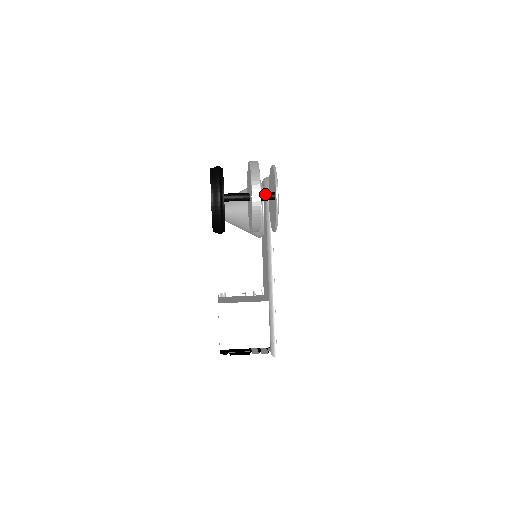
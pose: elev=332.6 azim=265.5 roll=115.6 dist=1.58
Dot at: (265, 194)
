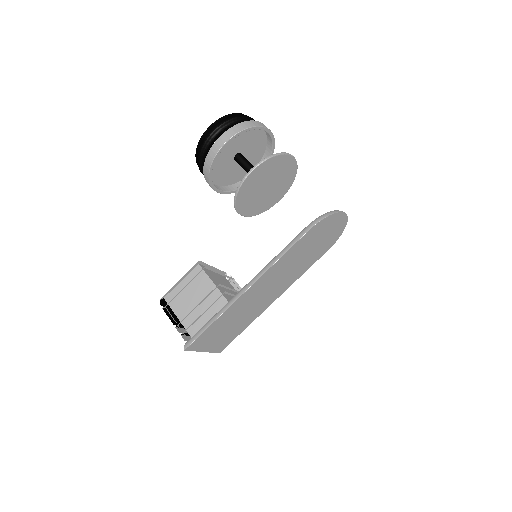
Dot at: (248, 163)
